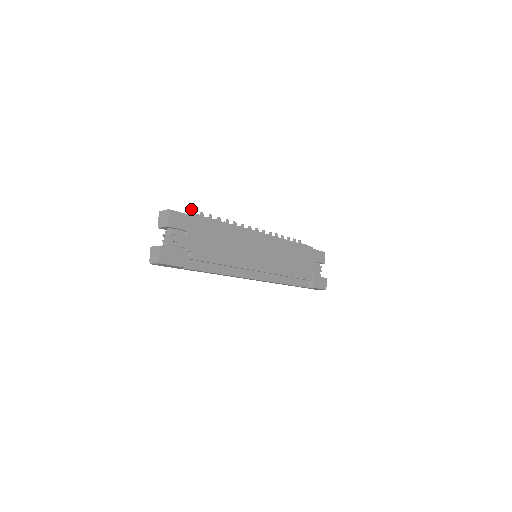
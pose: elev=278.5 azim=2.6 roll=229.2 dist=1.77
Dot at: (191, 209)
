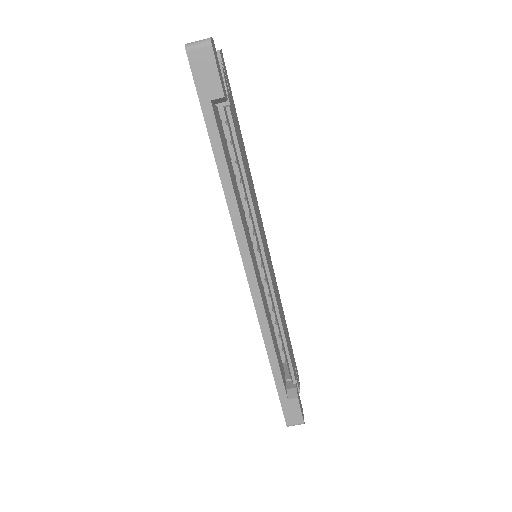
Dot at: occluded
